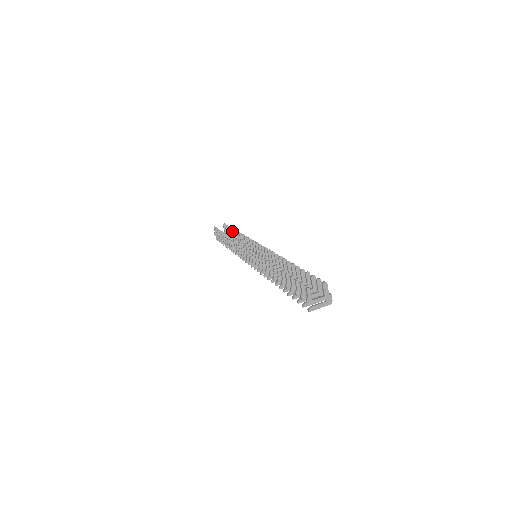
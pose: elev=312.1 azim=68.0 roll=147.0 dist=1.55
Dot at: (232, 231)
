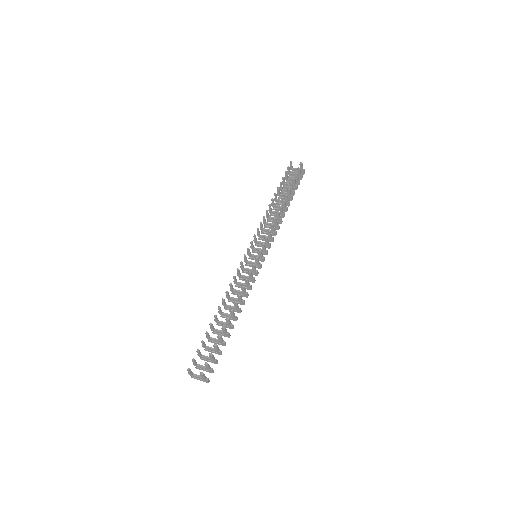
Dot at: (291, 186)
